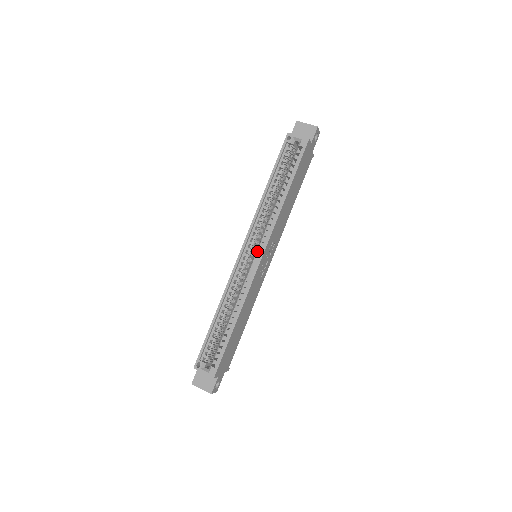
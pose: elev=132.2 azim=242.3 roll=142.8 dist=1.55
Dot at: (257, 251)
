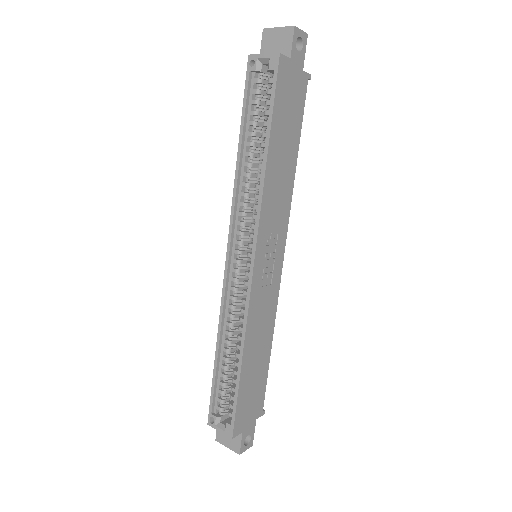
Dot at: (247, 253)
